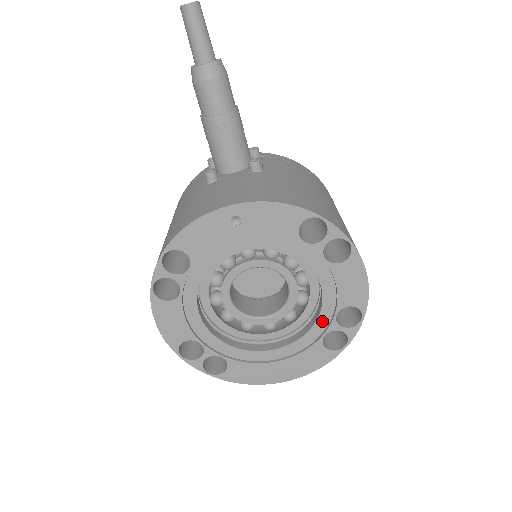
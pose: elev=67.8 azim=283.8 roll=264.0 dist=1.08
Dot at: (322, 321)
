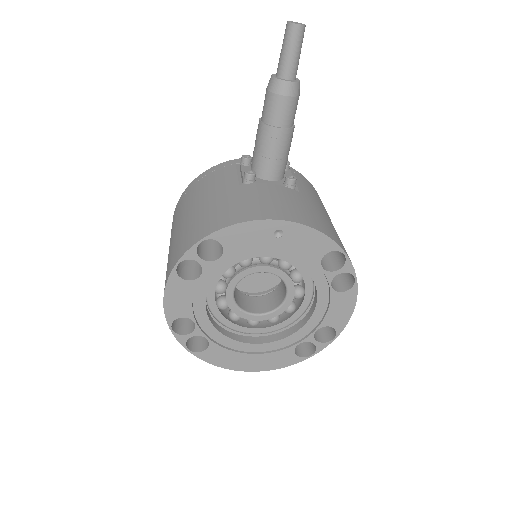
Dot at: (303, 332)
